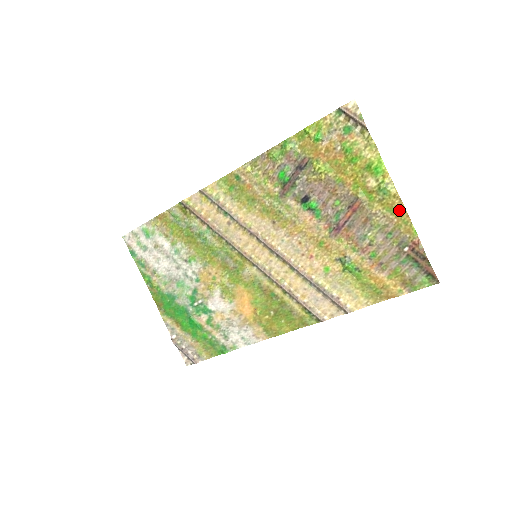
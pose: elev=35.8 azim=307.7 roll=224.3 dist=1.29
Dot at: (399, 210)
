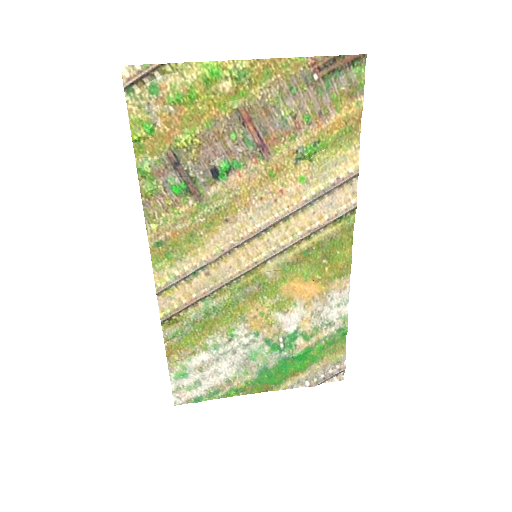
Dot at: (269, 67)
